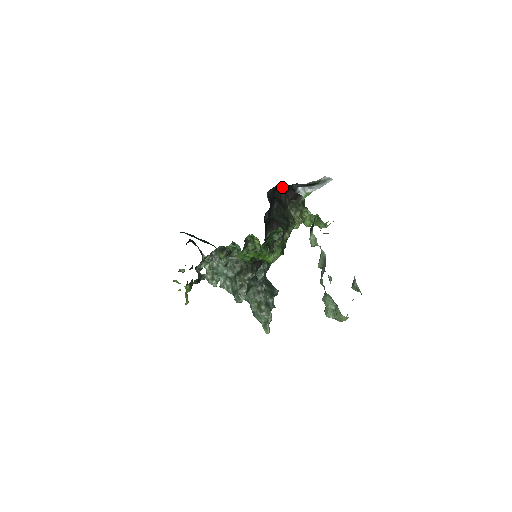
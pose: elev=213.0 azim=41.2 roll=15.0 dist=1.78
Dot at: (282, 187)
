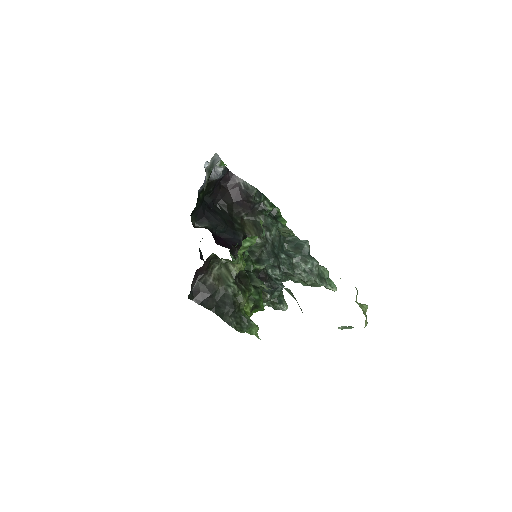
Dot at: (195, 207)
